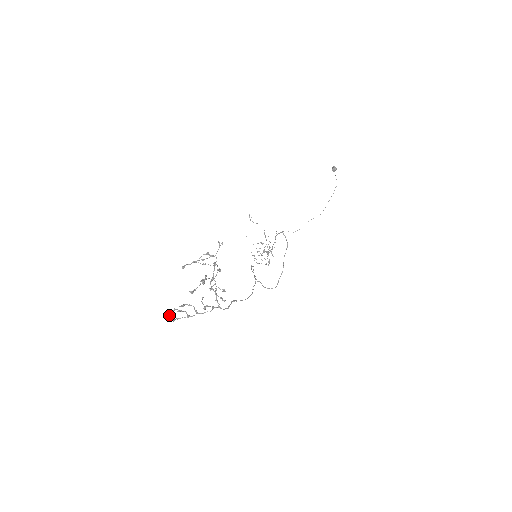
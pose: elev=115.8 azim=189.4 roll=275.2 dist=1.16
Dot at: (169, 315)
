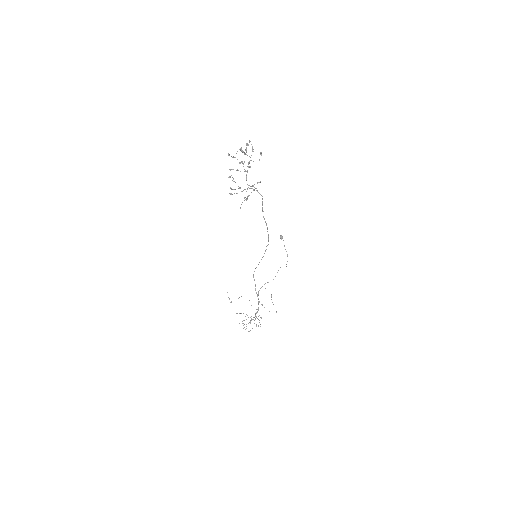
Dot at: (229, 176)
